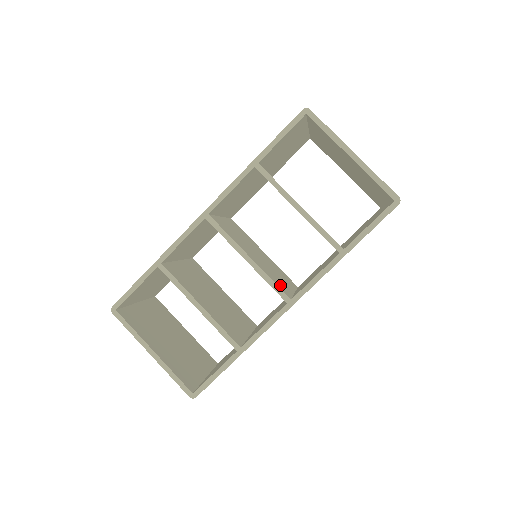
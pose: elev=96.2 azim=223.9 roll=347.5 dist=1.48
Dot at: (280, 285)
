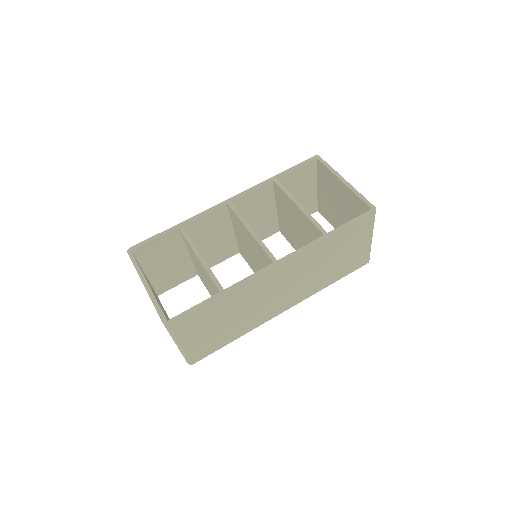
Dot at: occluded
